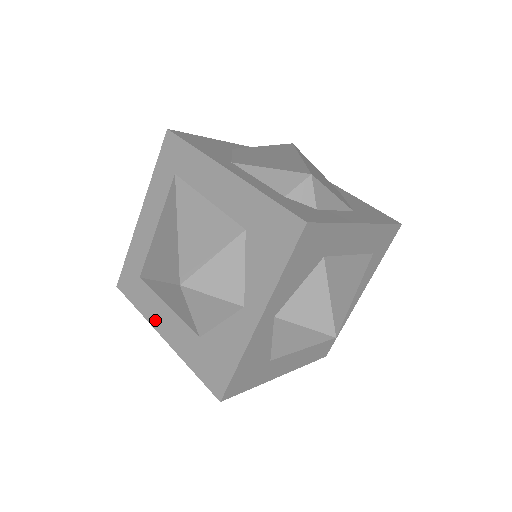
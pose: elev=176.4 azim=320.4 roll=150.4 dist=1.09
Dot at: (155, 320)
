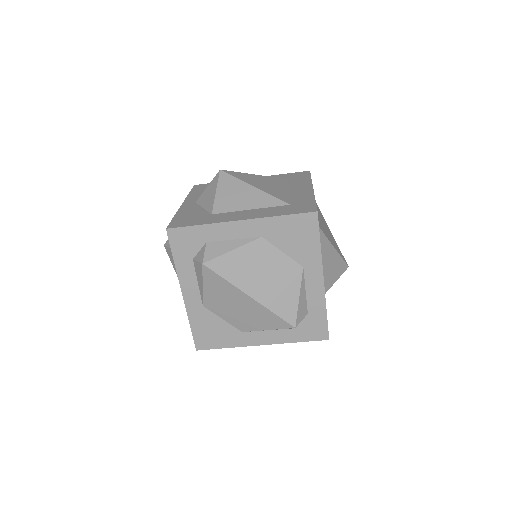
Dot at: occluded
